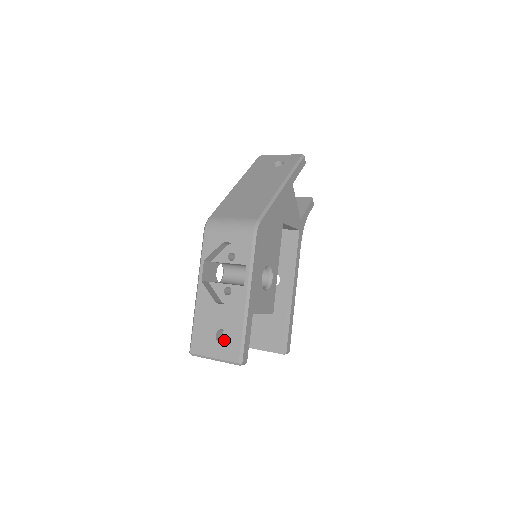
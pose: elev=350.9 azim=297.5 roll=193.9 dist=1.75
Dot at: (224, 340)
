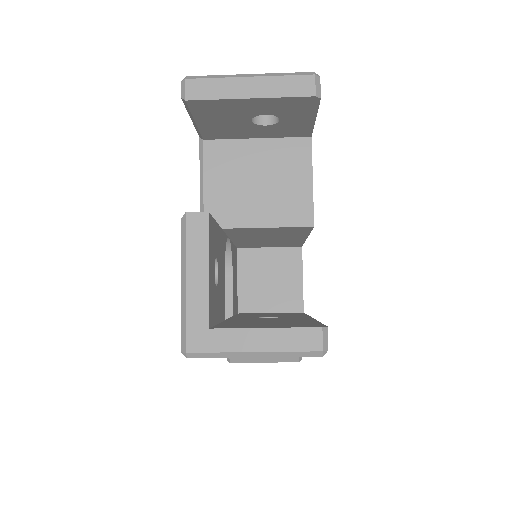
Dot at: occluded
